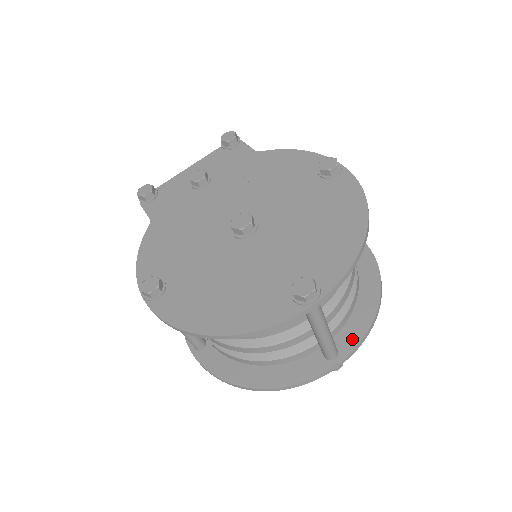
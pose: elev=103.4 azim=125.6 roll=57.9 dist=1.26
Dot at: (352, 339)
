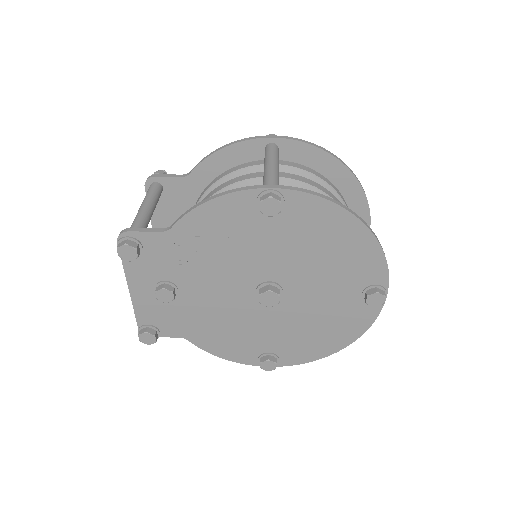
Dot at: (363, 214)
